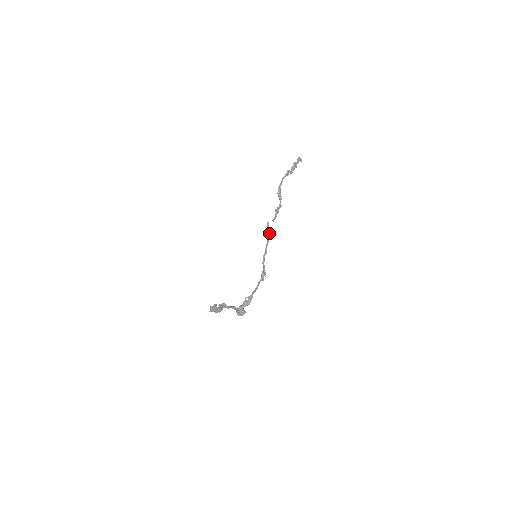
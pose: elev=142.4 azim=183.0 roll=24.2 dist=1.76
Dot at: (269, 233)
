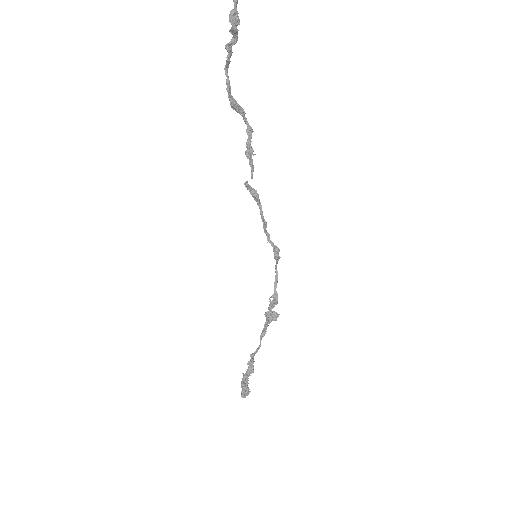
Dot at: (255, 196)
